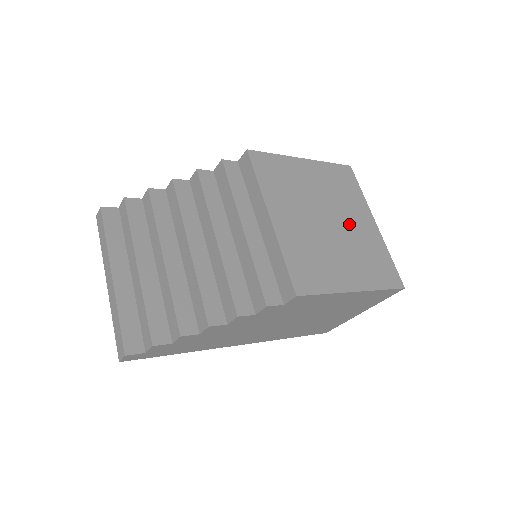
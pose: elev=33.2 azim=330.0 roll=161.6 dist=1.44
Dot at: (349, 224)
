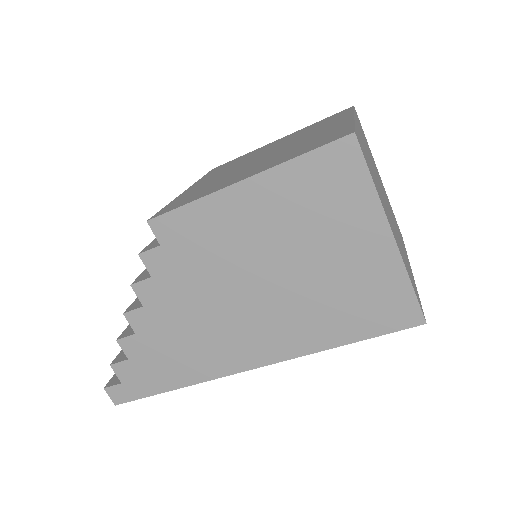
Dot at: (298, 141)
